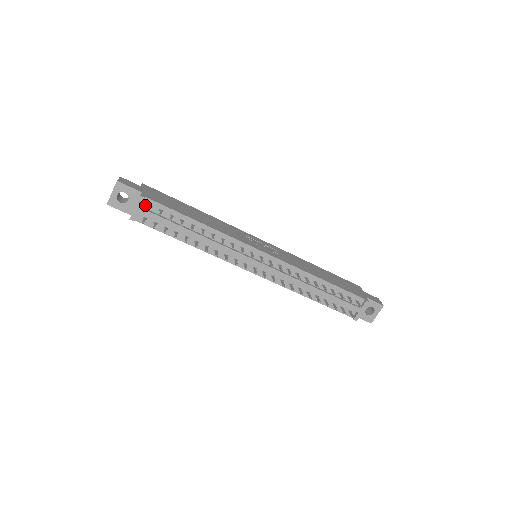
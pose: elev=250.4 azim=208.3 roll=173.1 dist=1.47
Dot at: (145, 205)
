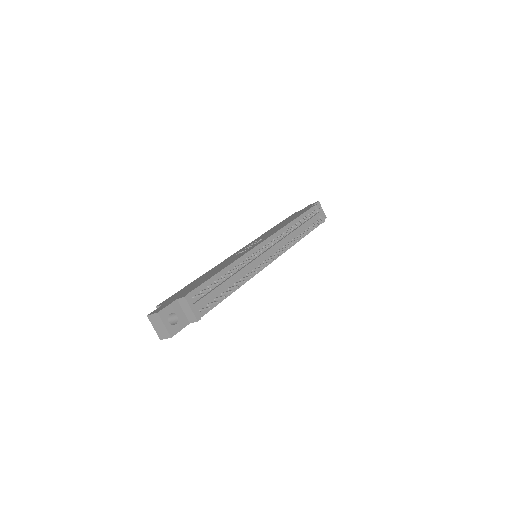
Dot at: (191, 301)
